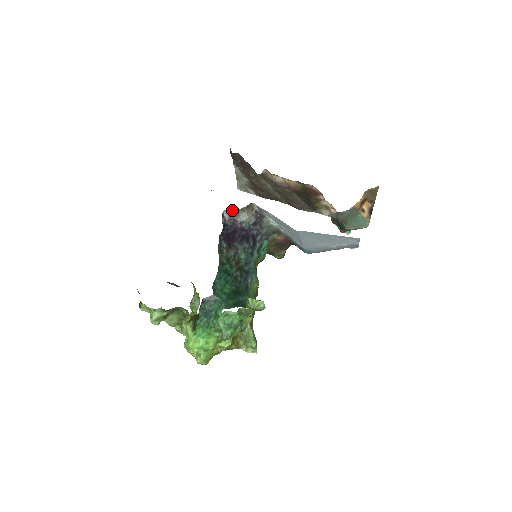
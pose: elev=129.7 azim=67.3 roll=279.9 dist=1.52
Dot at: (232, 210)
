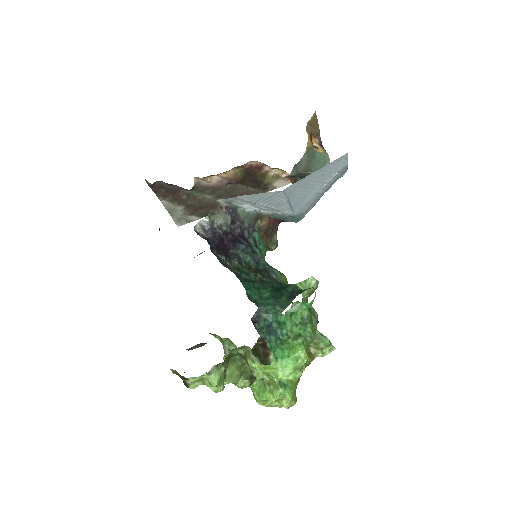
Dot at: (202, 221)
